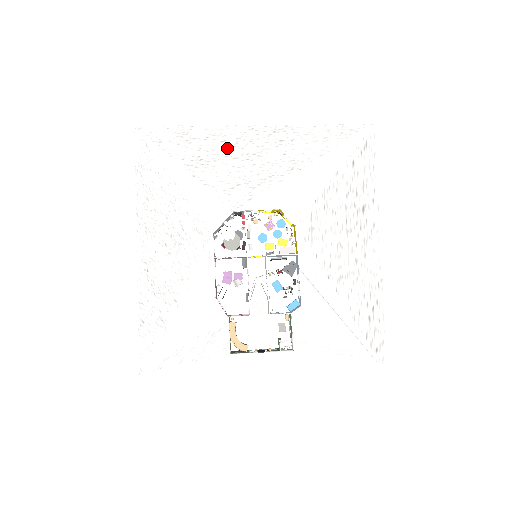
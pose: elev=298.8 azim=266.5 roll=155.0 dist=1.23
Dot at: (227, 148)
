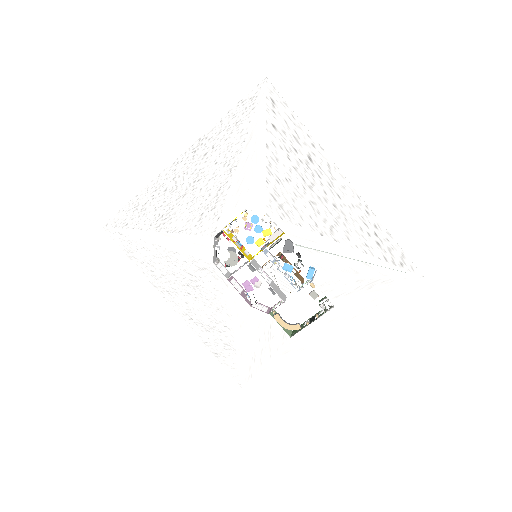
Dot at: (172, 193)
